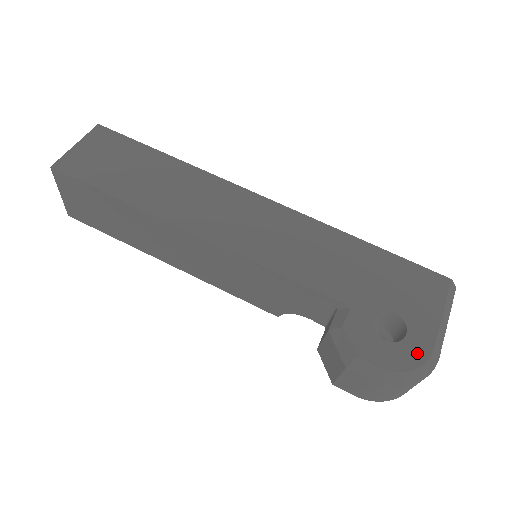
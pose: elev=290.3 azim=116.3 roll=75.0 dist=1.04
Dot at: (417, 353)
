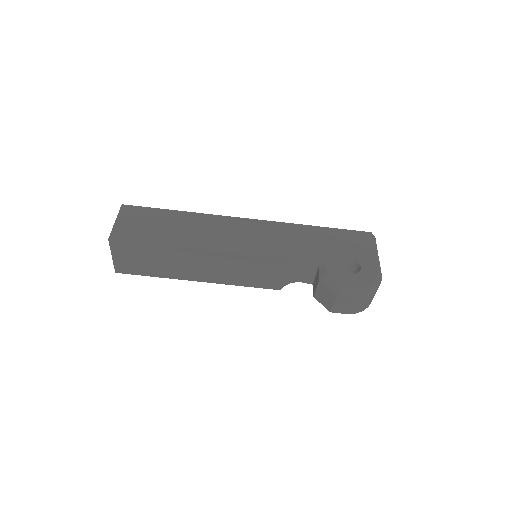
Dot at: (370, 275)
